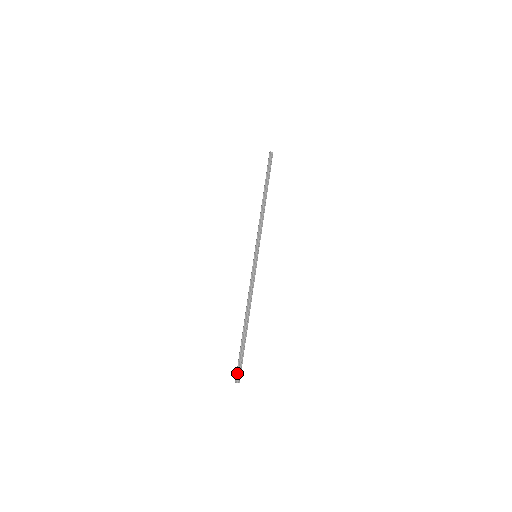
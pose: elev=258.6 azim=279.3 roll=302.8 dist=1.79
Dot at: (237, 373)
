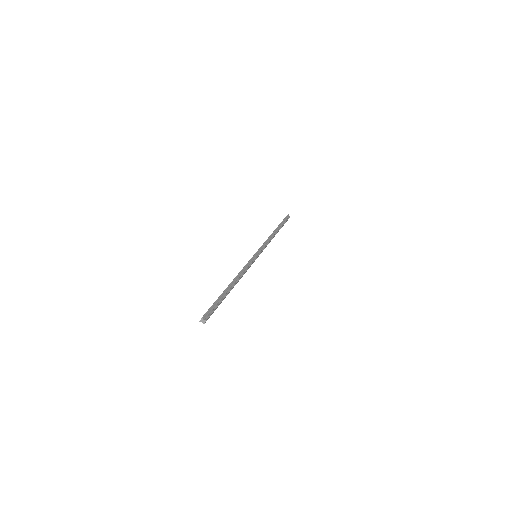
Dot at: (207, 312)
